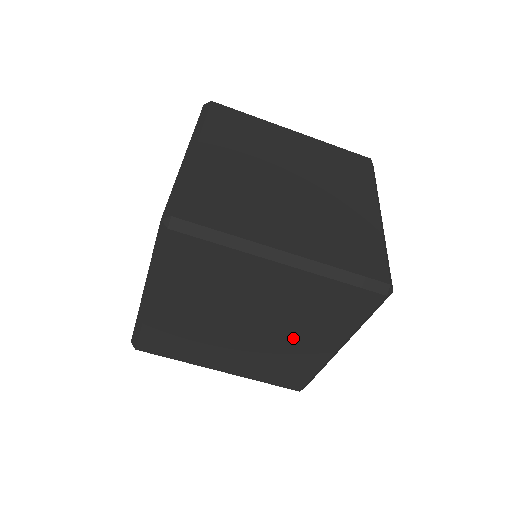
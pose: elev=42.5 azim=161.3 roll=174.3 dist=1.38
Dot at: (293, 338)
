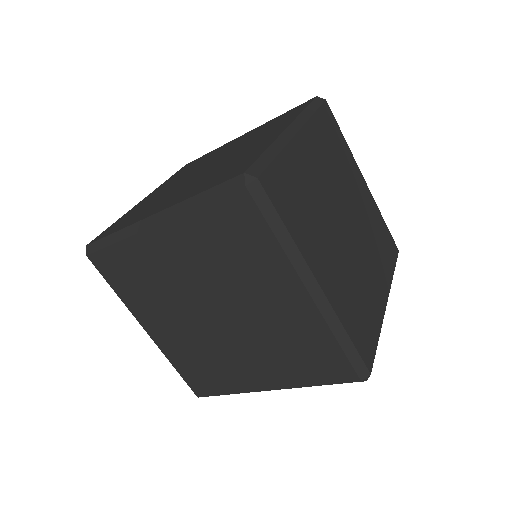
Dot at: (259, 304)
